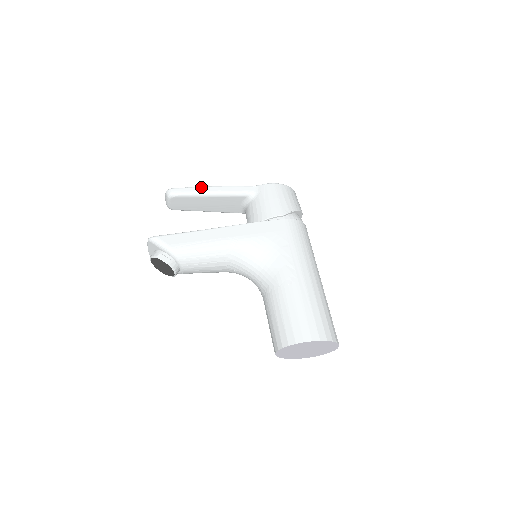
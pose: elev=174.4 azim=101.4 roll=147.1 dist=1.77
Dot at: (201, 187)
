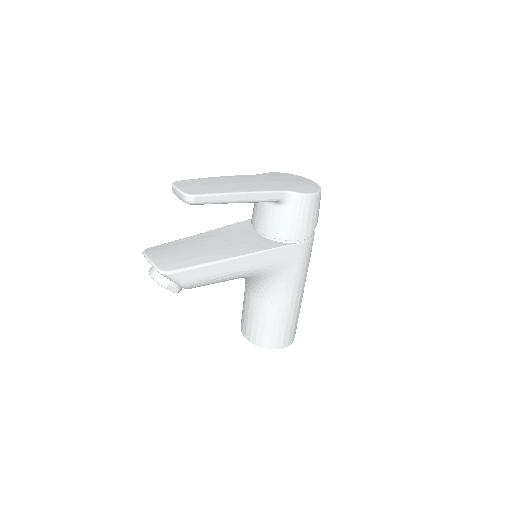
Dot at: (230, 195)
